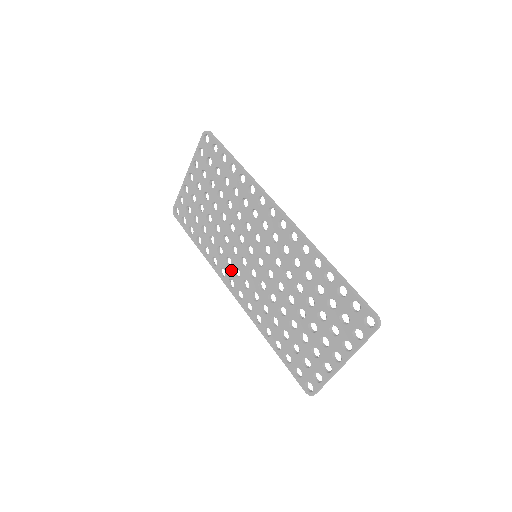
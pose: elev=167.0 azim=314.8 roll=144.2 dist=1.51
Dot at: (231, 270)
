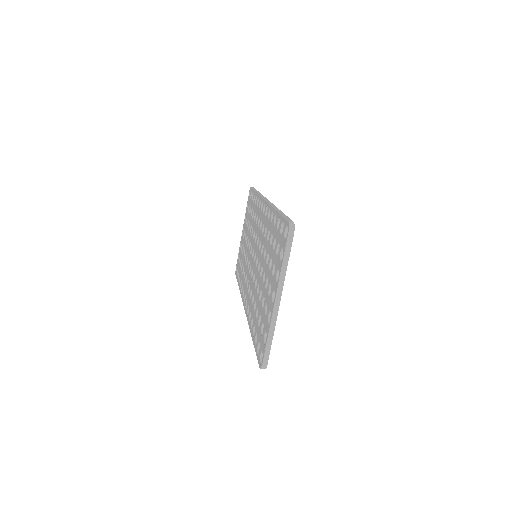
Dot at: (246, 285)
